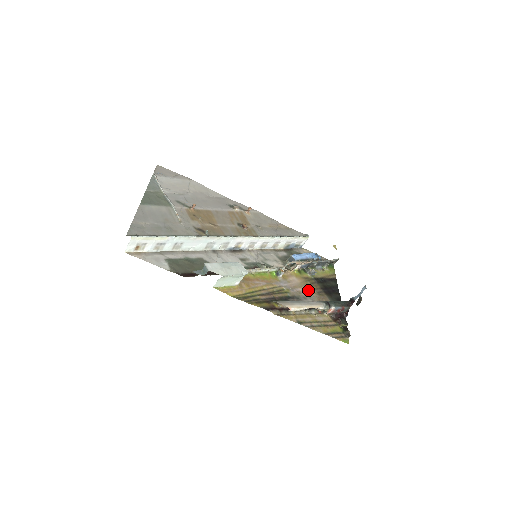
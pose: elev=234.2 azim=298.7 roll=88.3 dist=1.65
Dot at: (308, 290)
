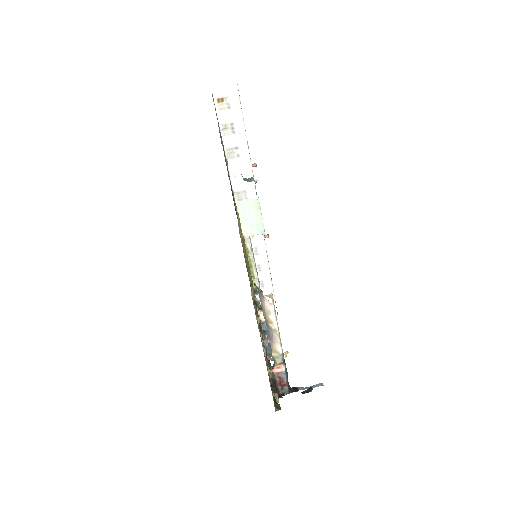
Dot at: occluded
